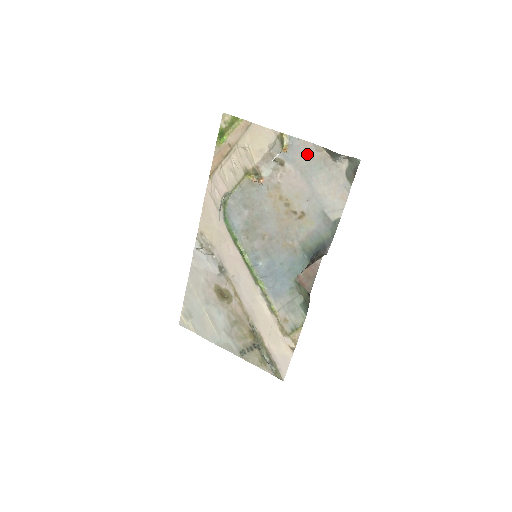
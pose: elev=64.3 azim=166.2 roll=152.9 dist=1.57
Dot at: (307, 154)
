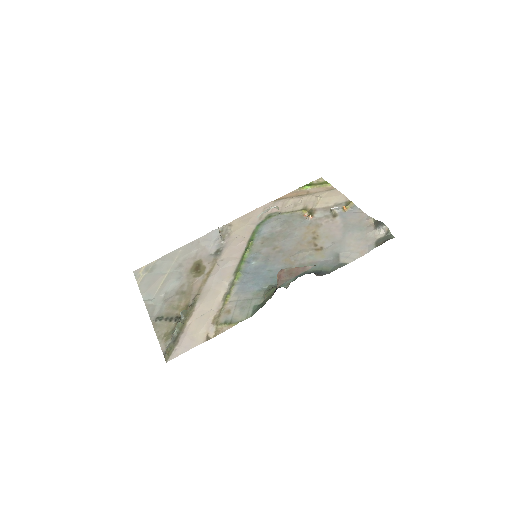
Dot at: (358, 219)
